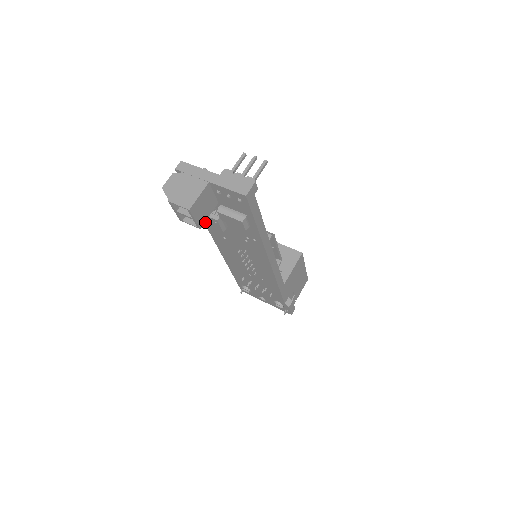
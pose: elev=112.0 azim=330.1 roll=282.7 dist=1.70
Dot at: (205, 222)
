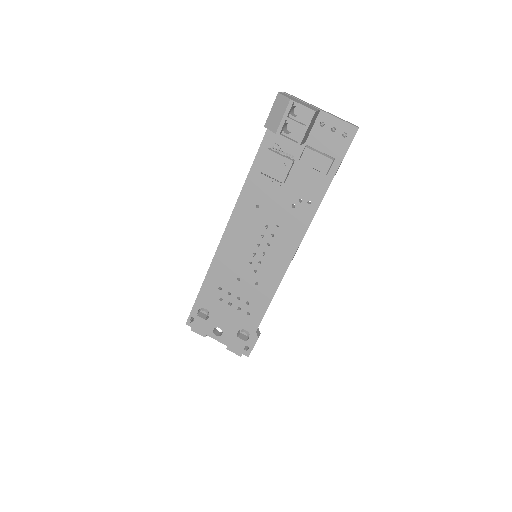
Dot at: (267, 167)
